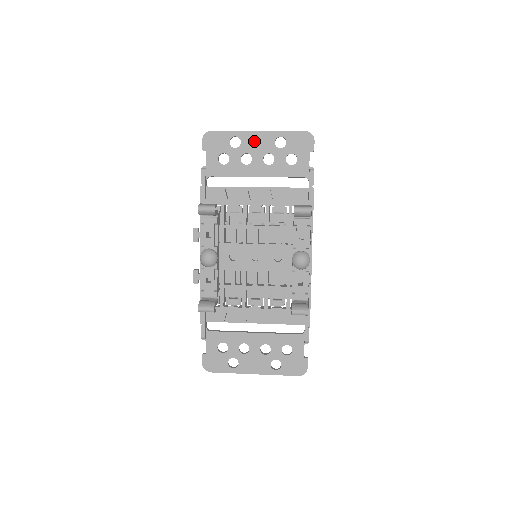
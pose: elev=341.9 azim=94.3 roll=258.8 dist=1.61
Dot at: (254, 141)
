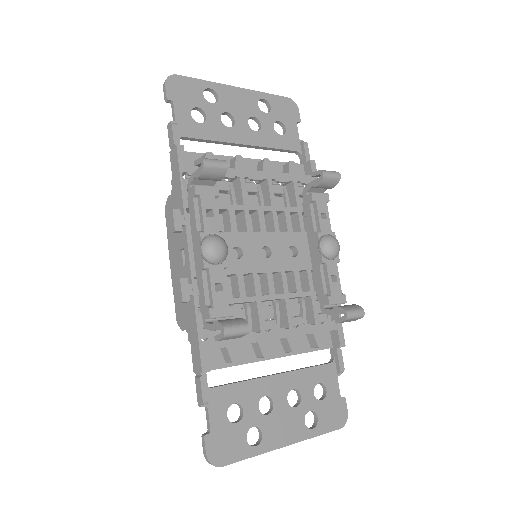
Dot at: (234, 99)
